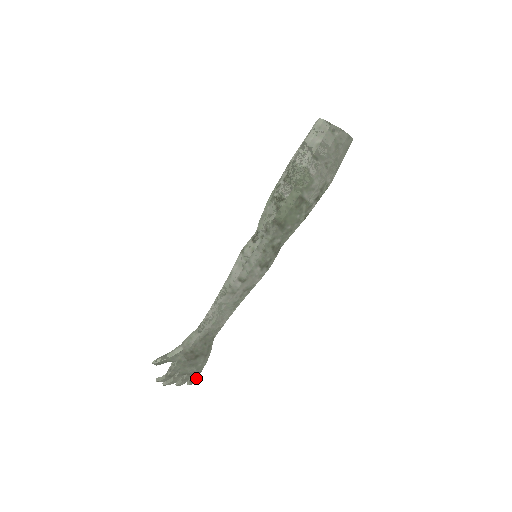
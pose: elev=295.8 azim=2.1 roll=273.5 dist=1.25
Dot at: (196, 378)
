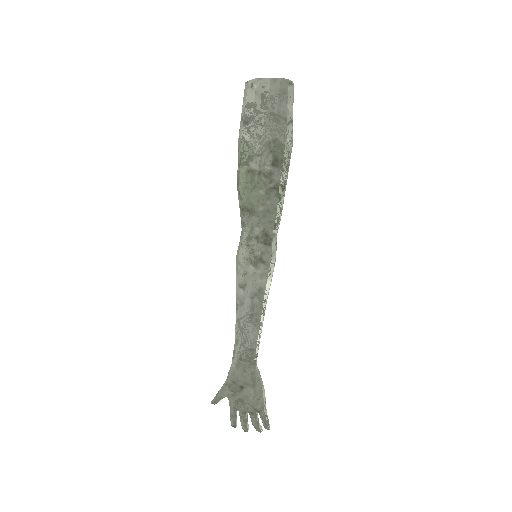
Dot at: (265, 418)
